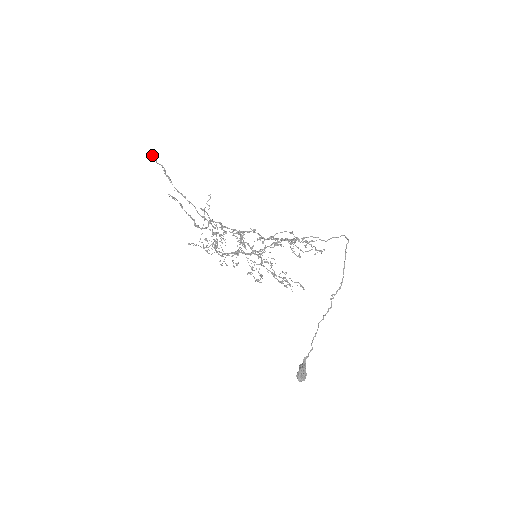
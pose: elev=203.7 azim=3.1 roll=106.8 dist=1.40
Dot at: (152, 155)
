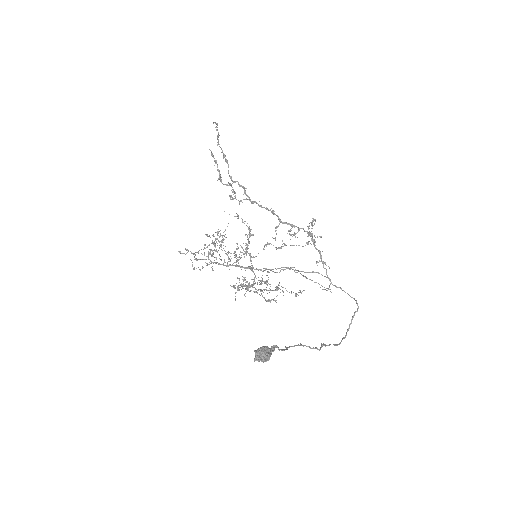
Dot at: (216, 123)
